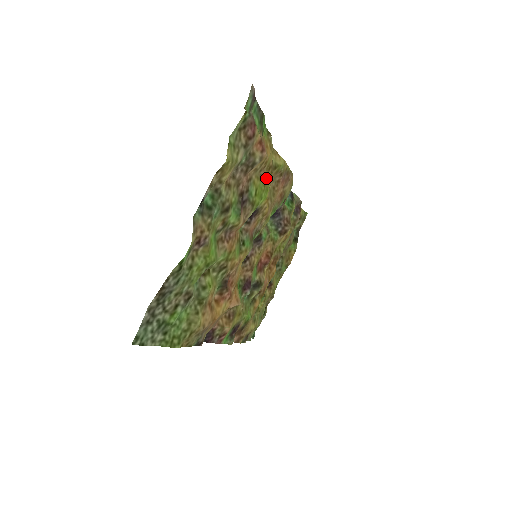
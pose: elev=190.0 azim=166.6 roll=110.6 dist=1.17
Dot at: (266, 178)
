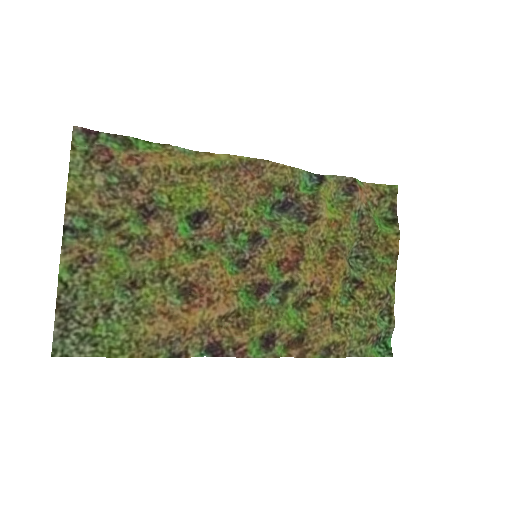
Dot at: (188, 181)
